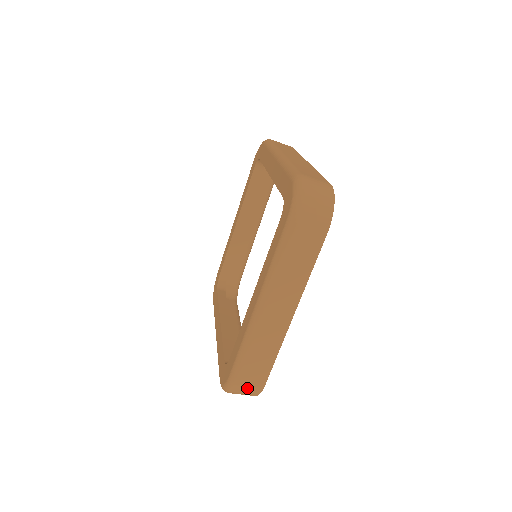
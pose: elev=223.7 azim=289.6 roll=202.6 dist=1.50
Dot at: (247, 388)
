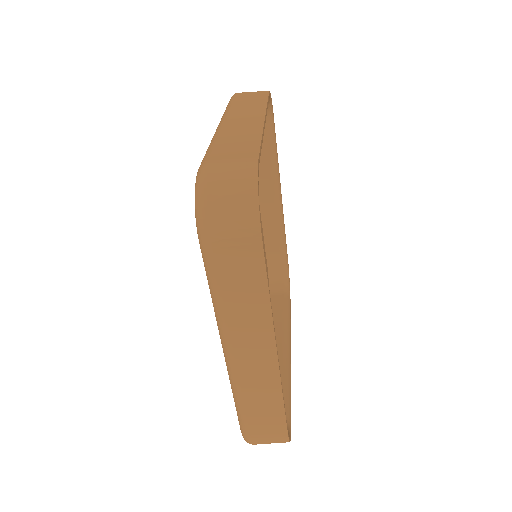
Dot at: (267, 440)
